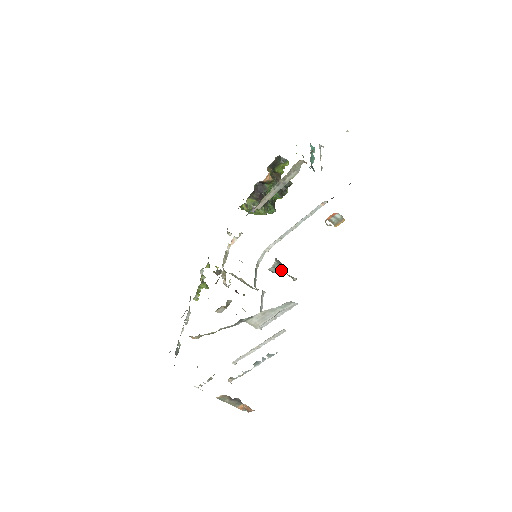
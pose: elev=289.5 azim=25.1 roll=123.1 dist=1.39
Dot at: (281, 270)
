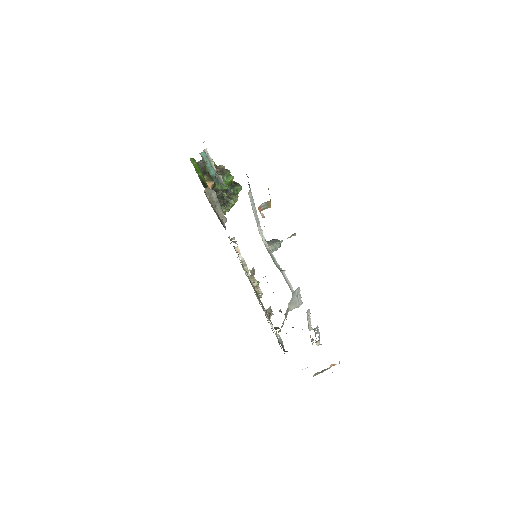
Dot at: (279, 245)
